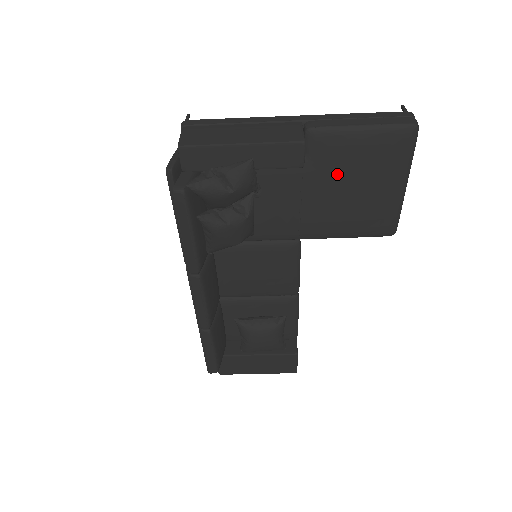
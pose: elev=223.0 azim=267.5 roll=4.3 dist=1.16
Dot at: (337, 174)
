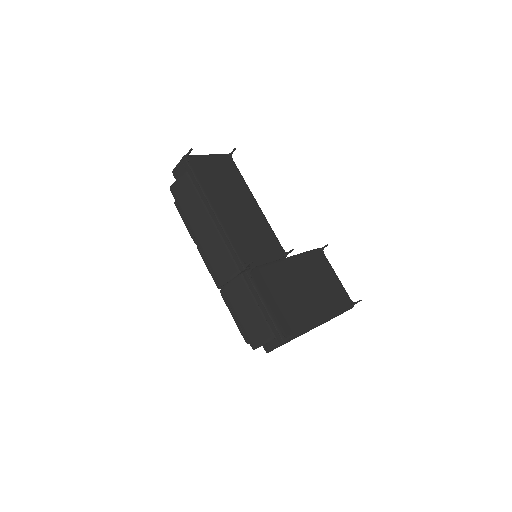
Dot at: occluded
